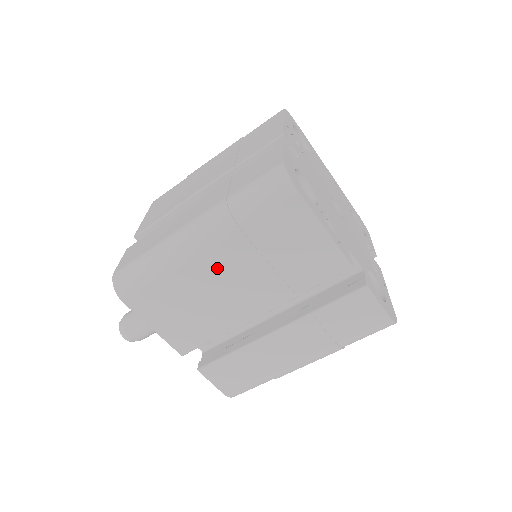
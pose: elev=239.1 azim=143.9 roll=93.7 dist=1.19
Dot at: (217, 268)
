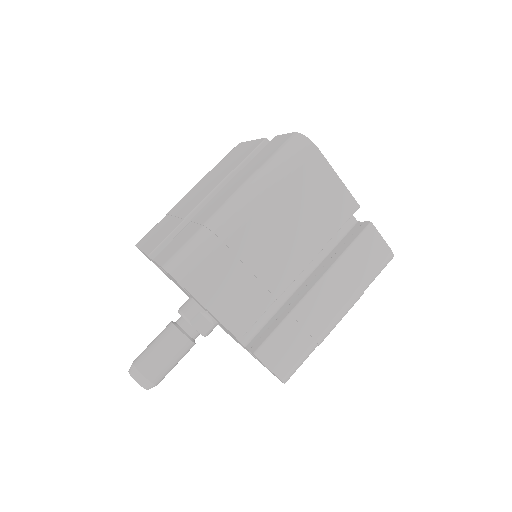
Dot at: (265, 228)
